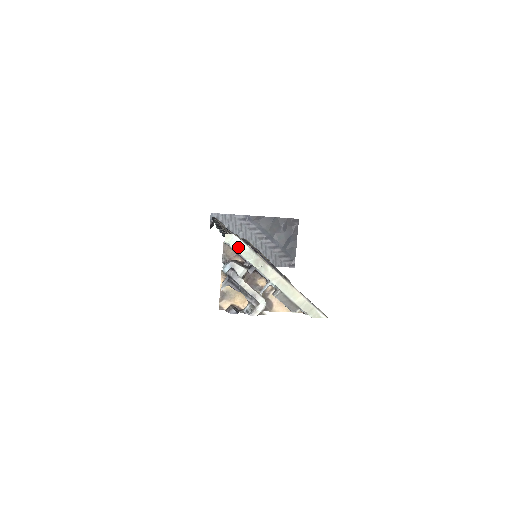
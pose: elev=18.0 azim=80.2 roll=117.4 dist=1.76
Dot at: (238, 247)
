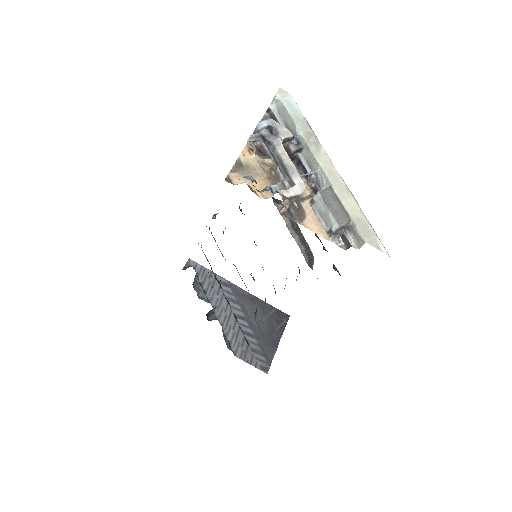
Dot at: (290, 108)
